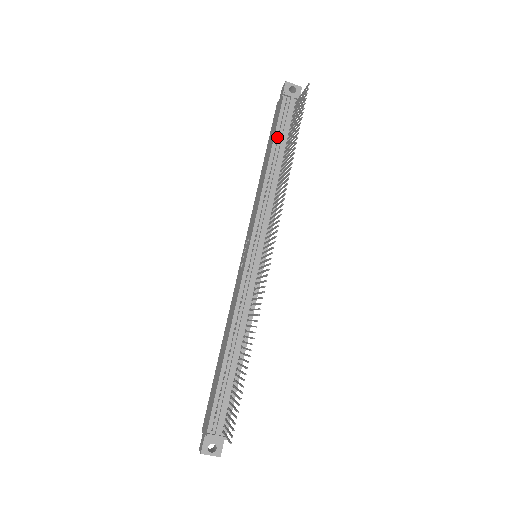
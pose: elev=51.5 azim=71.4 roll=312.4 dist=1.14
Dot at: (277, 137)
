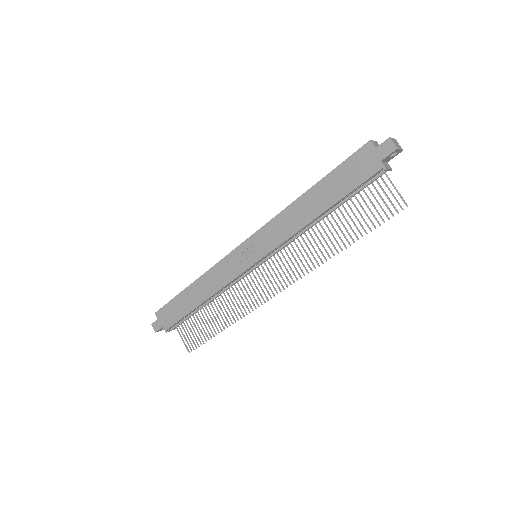
Dot at: (343, 198)
